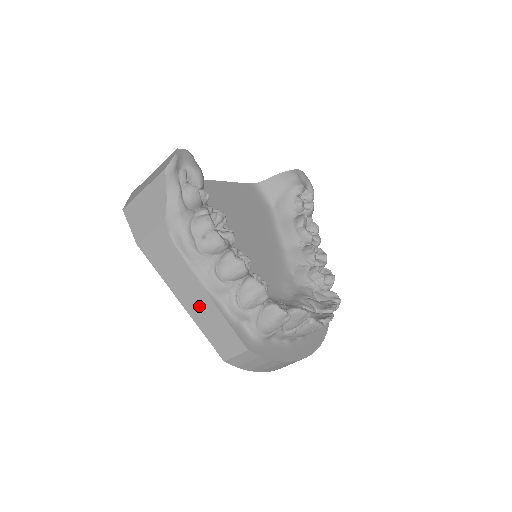
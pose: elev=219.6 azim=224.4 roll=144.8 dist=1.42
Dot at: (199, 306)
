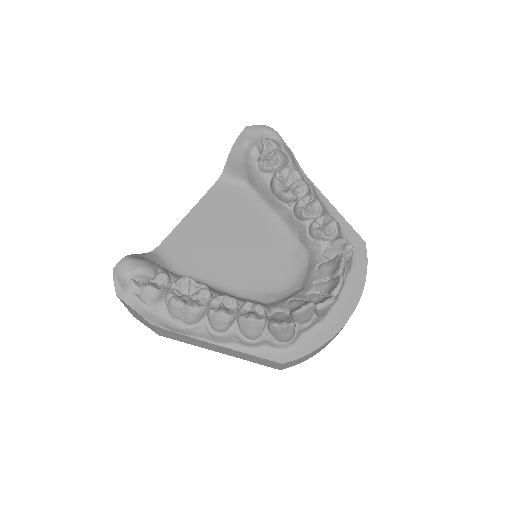
Dot at: (228, 352)
